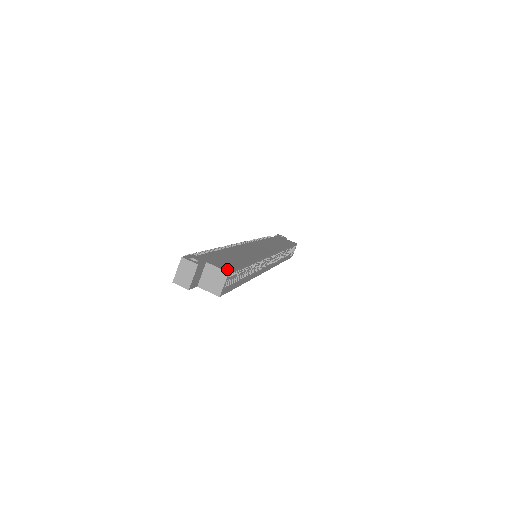
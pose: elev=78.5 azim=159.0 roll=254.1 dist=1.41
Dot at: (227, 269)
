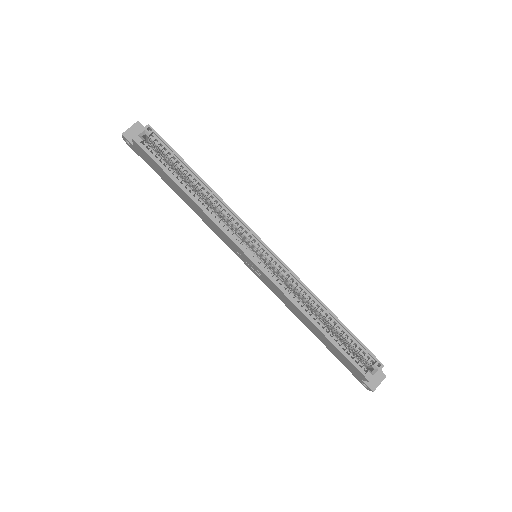
Dot at: (154, 130)
